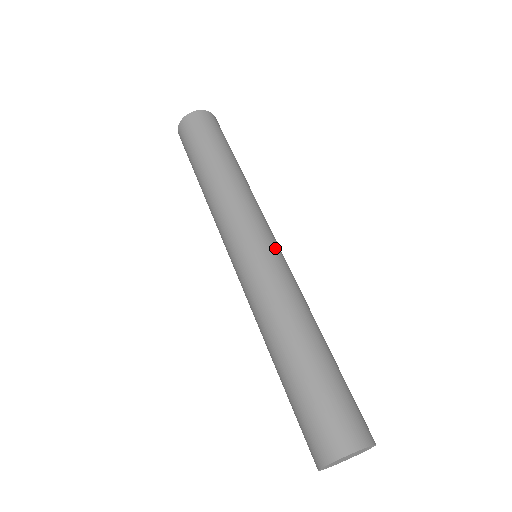
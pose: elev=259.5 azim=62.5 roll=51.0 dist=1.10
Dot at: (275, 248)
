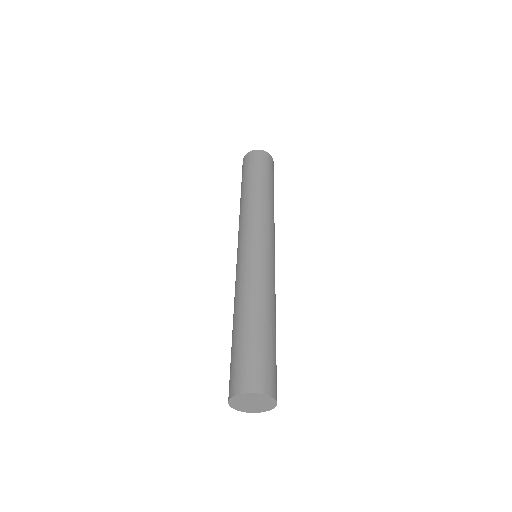
Dot at: (273, 255)
